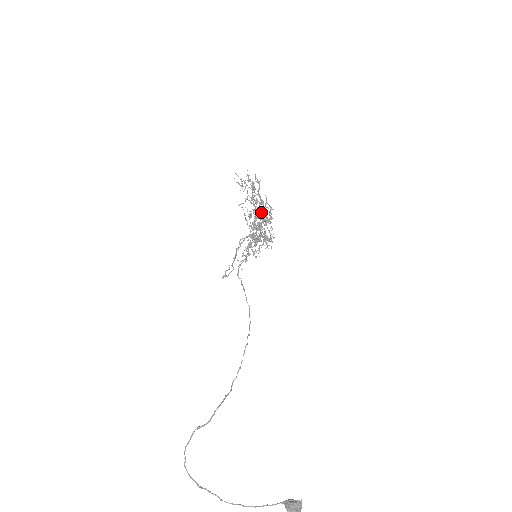
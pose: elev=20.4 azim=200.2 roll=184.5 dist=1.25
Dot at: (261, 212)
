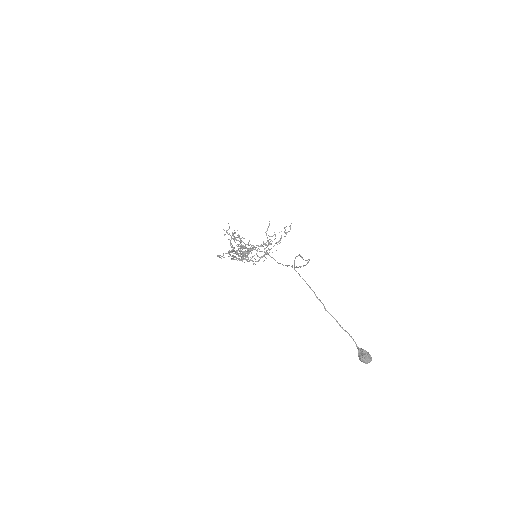
Dot at: (247, 248)
